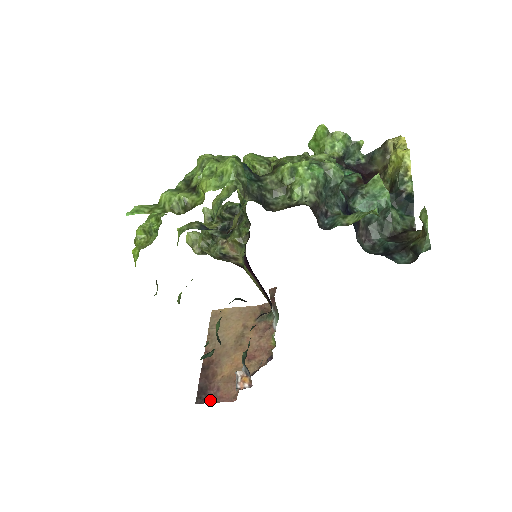
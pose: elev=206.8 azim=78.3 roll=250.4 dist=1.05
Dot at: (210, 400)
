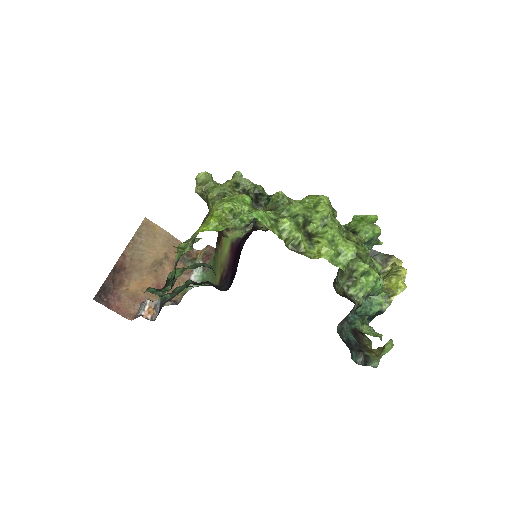
Dot at: (108, 304)
